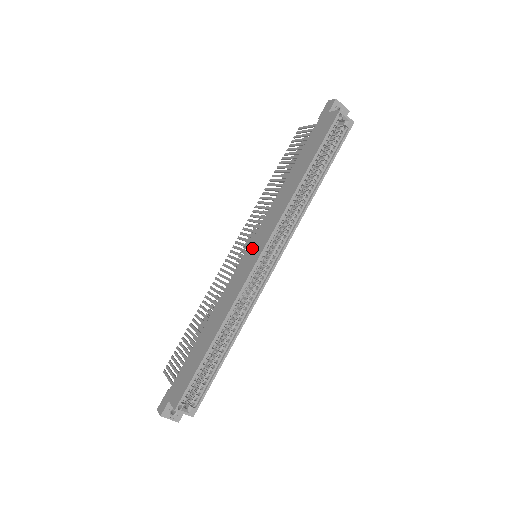
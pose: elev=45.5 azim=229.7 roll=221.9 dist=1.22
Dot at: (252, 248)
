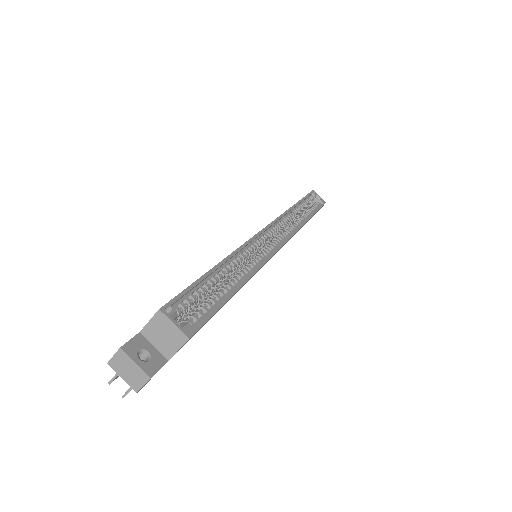
Dot at: occluded
